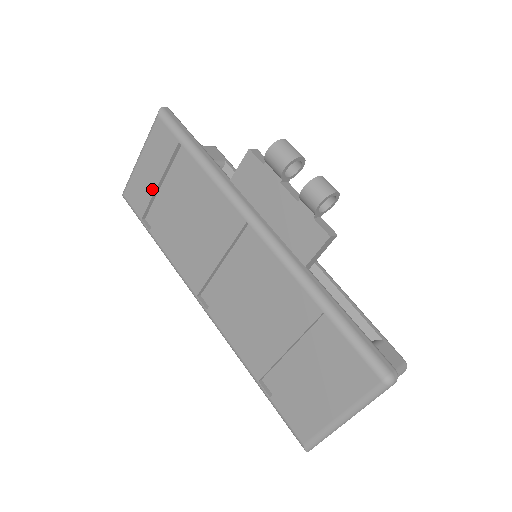
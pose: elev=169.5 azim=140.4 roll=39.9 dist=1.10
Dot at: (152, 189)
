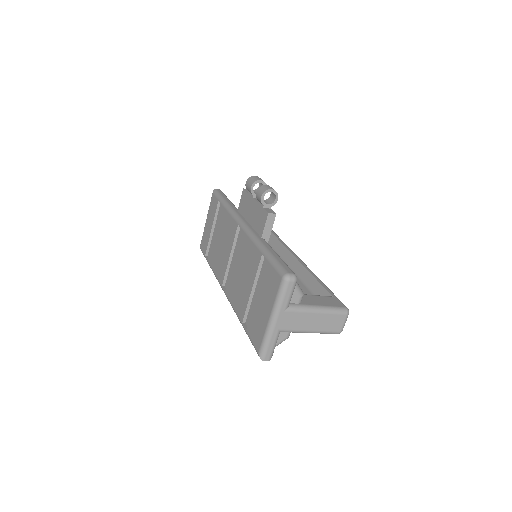
Dot at: (209, 234)
